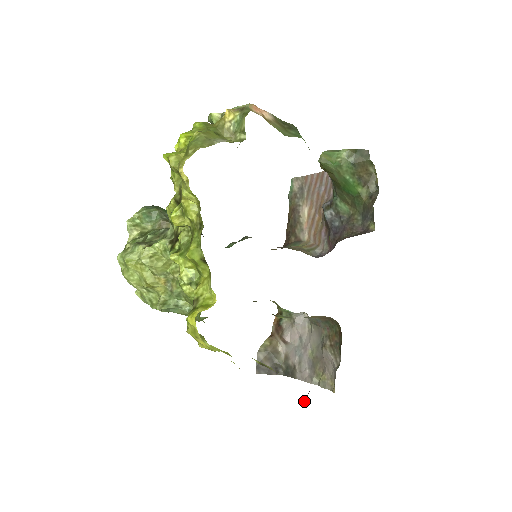
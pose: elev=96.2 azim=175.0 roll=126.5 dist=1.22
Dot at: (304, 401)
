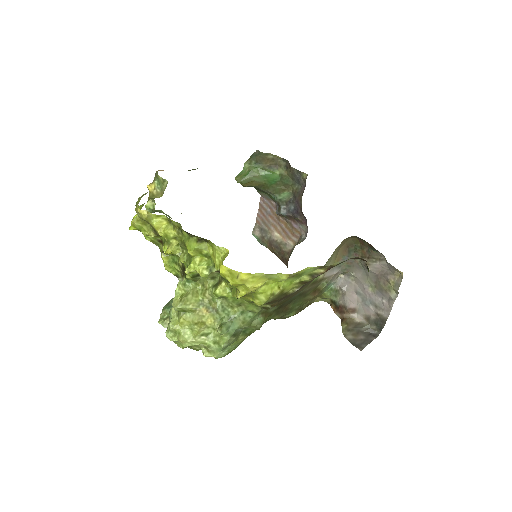
Dot at: (368, 269)
